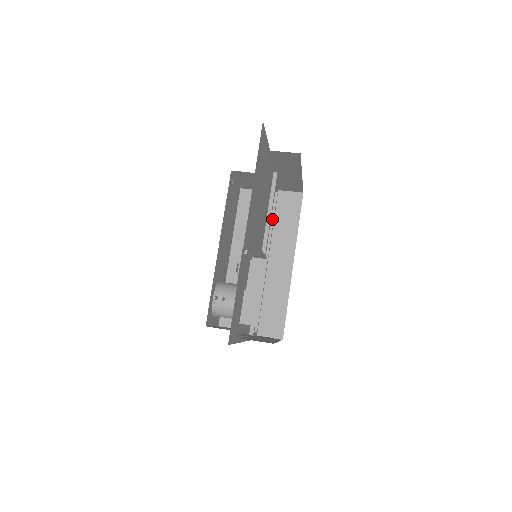
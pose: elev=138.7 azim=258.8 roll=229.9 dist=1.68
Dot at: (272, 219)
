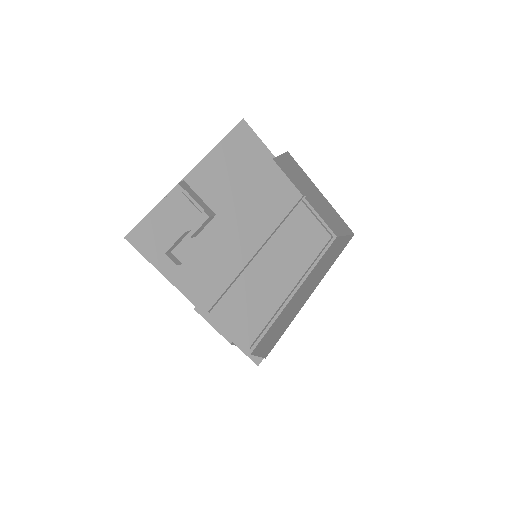
Dot at: (317, 257)
